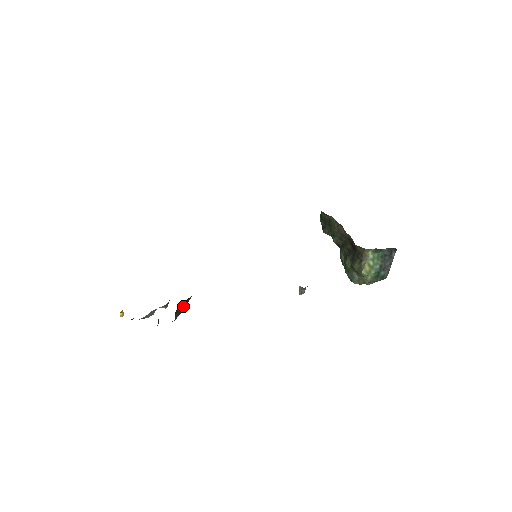
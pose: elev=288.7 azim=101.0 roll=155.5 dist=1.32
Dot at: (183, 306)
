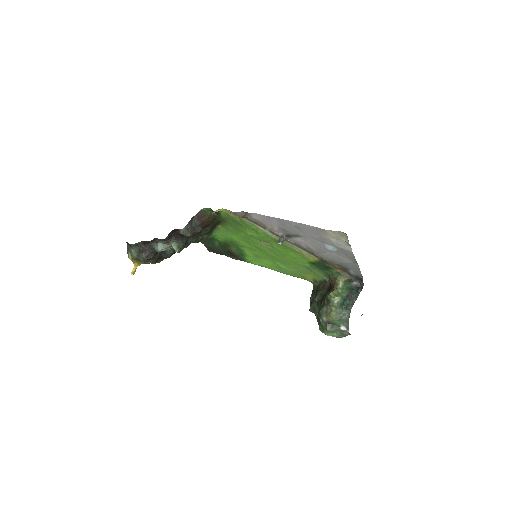
Dot at: (197, 223)
